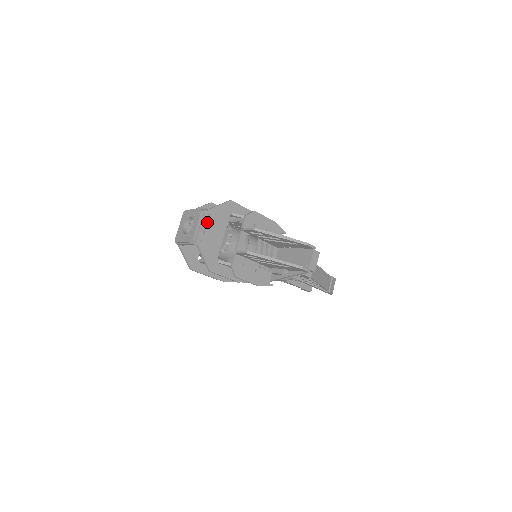
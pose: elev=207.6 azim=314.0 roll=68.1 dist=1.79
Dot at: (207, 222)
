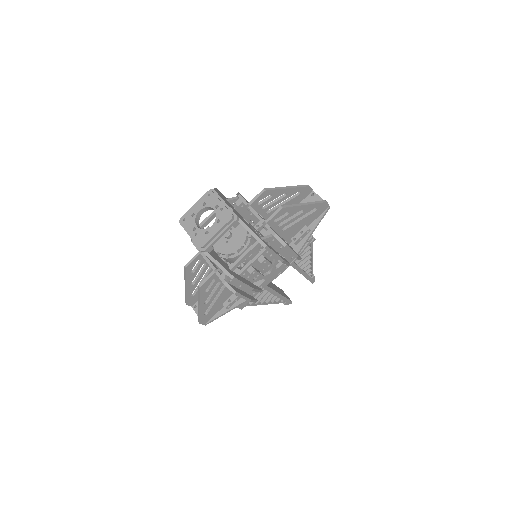
Dot at: occluded
